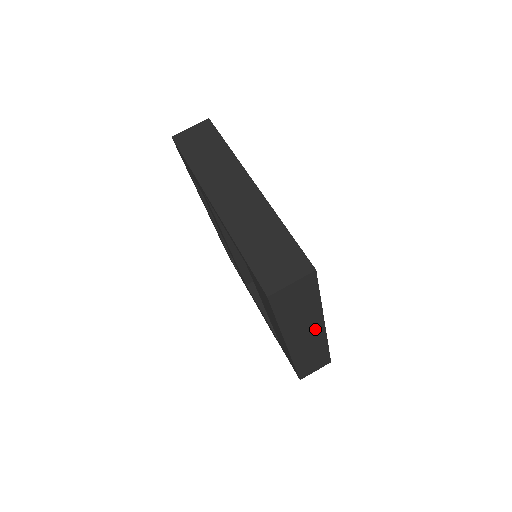
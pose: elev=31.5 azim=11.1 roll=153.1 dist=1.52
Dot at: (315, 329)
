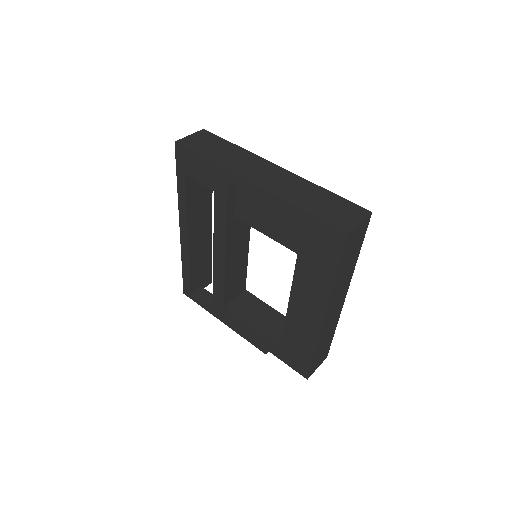
Dot at: (341, 298)
